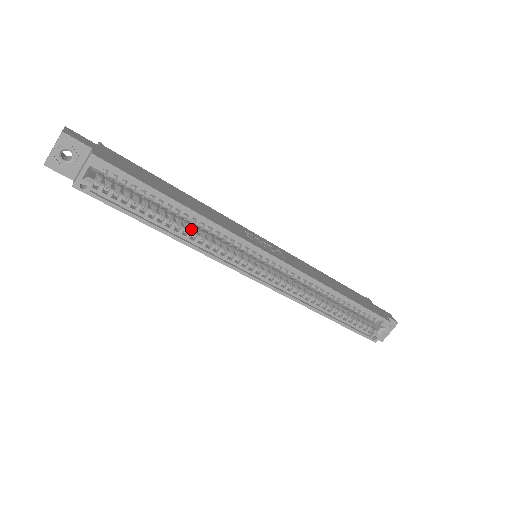
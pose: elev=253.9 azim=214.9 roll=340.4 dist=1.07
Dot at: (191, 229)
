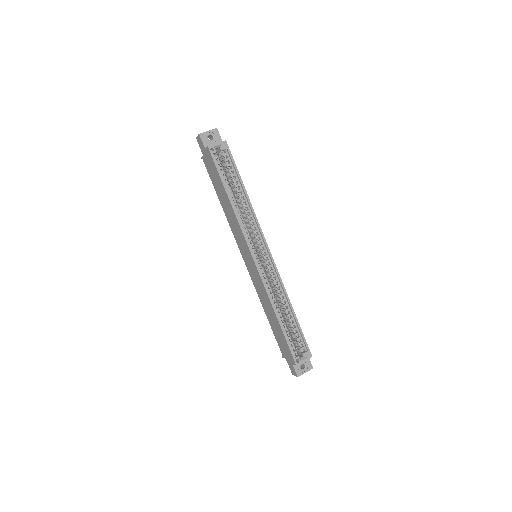
Dot at: (239, 209)
